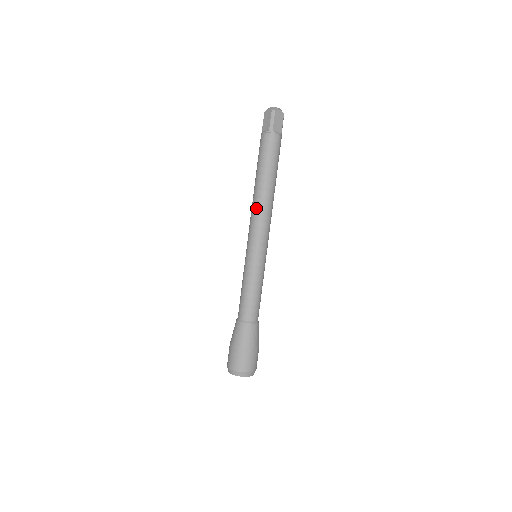
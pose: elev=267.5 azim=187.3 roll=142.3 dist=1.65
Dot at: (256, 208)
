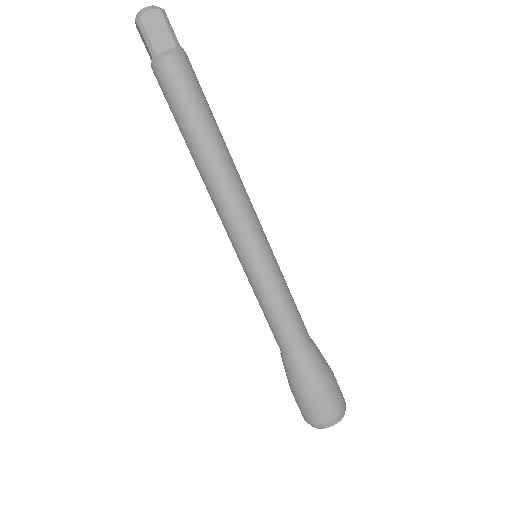
Dot at: (209, 192)
